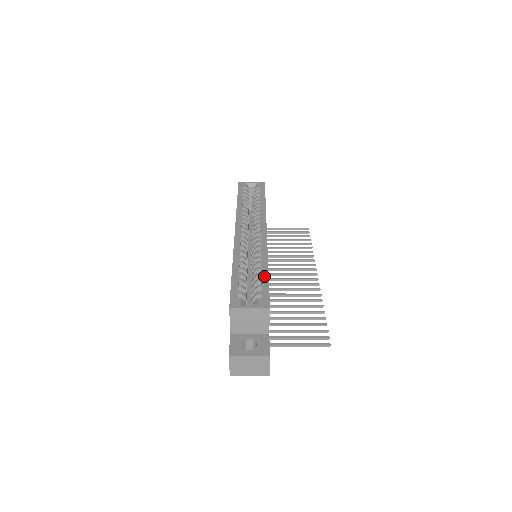
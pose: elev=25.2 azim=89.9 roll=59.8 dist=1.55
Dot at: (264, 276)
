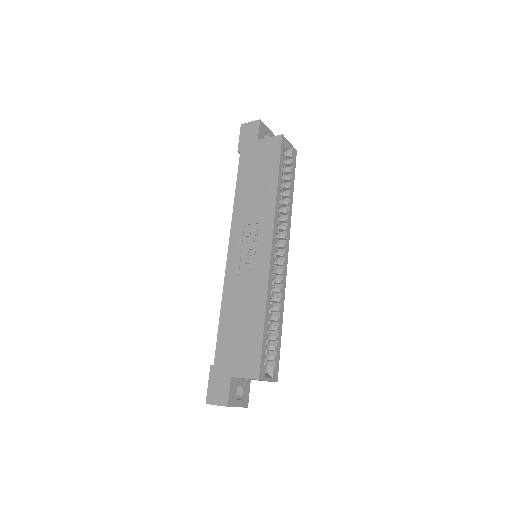
Dot at: (280, 334)
